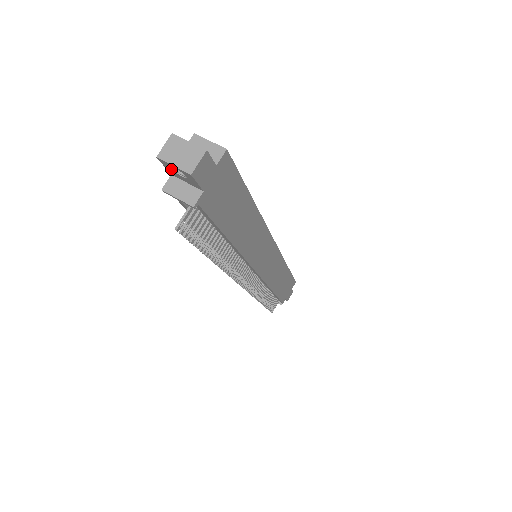
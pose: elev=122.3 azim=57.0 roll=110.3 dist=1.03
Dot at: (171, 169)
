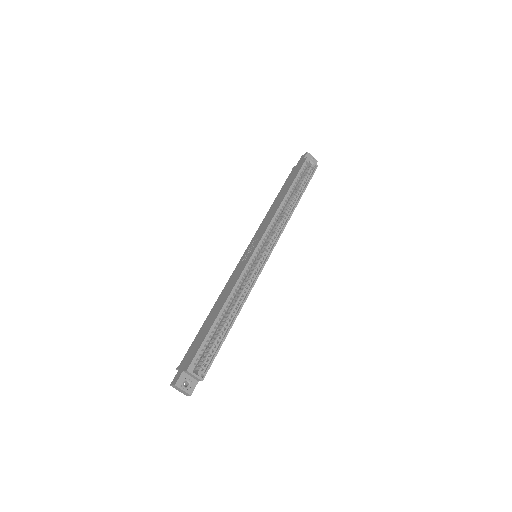
Dot at: occluded
